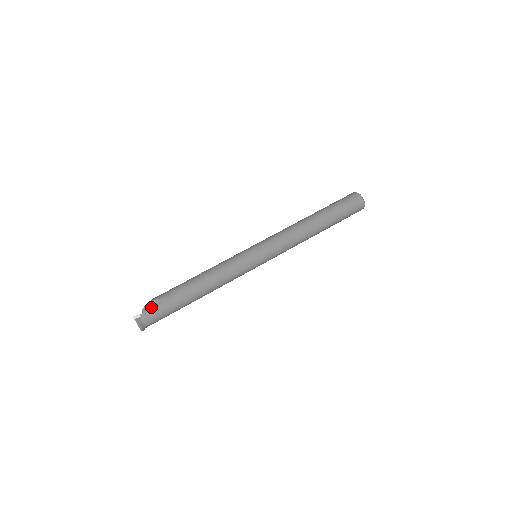
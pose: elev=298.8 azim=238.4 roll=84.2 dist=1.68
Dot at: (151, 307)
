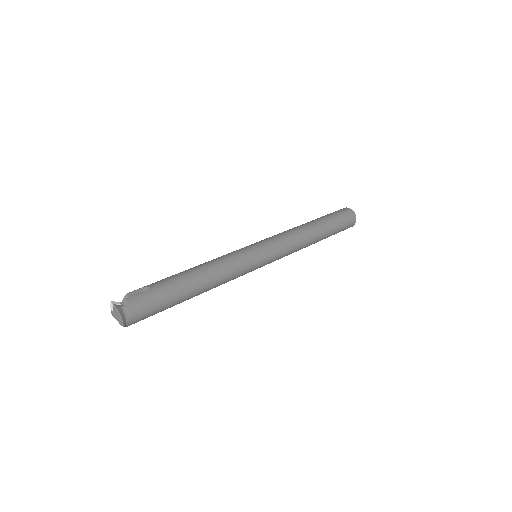
Dot at: (134, 296)
